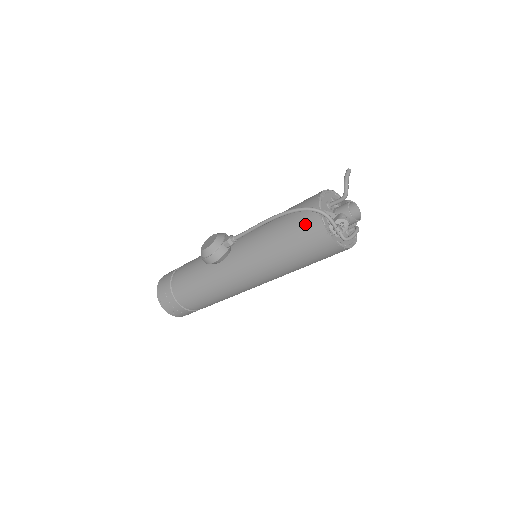
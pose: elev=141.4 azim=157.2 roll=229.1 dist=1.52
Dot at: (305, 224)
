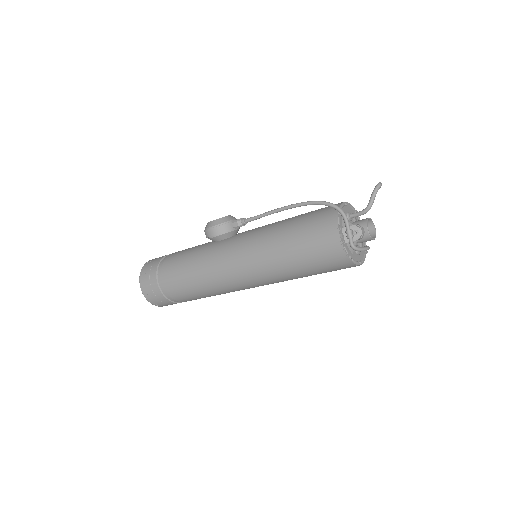
Dot at: (319, 220)
